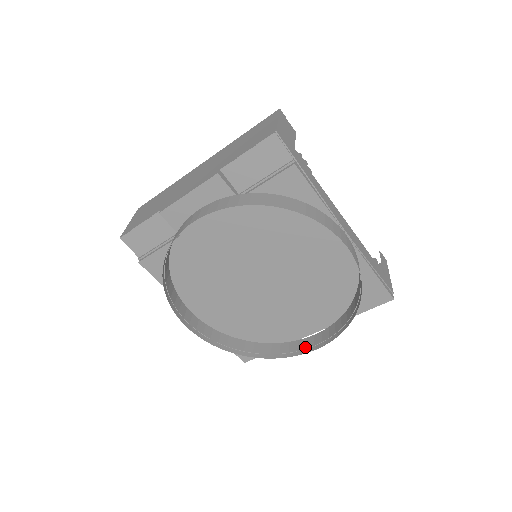
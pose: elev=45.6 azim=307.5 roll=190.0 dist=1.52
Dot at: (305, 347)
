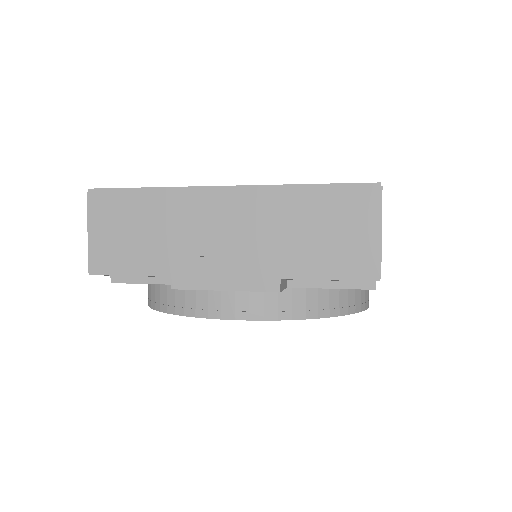
Dot at: occluded
